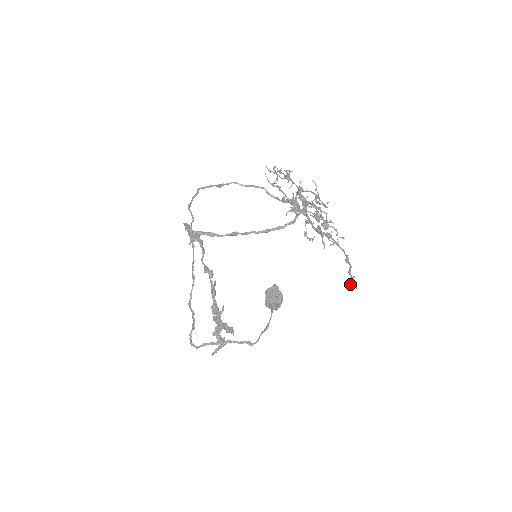
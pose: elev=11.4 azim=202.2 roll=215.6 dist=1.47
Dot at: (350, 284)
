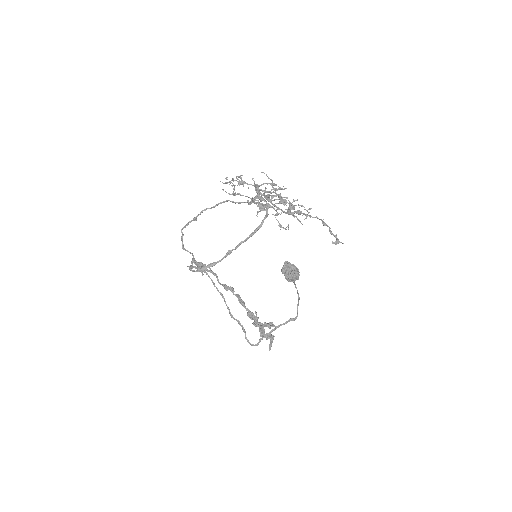
Dot at: (336, 243)
